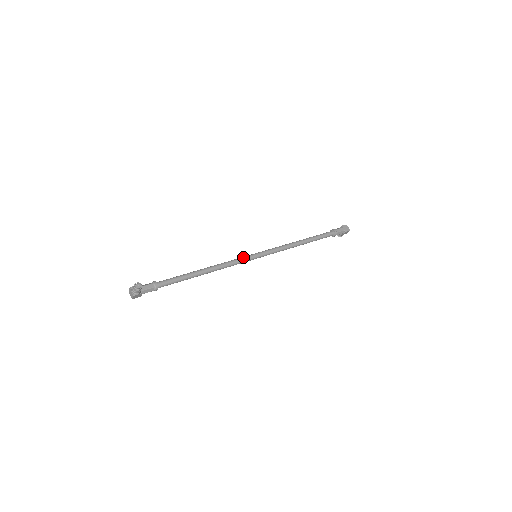
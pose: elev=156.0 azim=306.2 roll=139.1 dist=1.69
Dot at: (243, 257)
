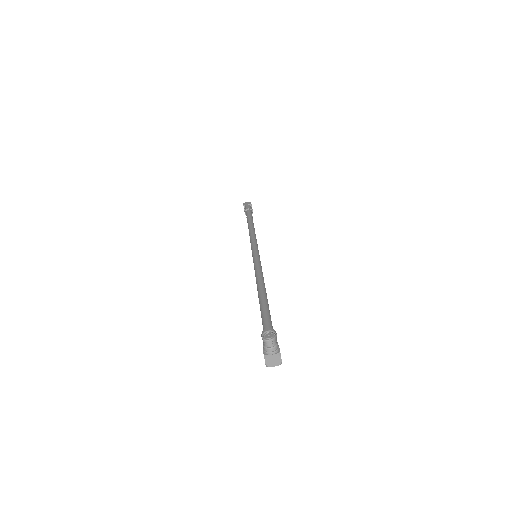
Dot at: (254, 262)
